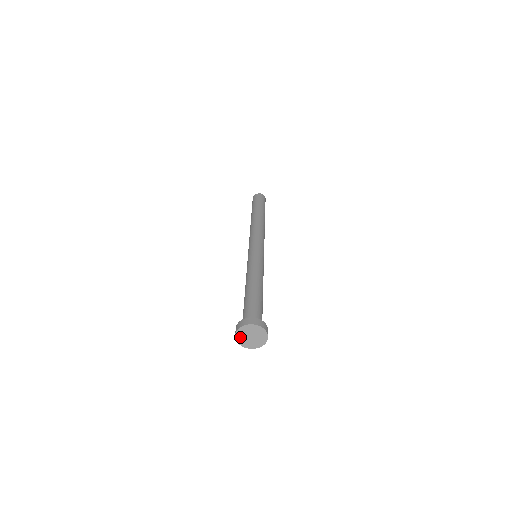
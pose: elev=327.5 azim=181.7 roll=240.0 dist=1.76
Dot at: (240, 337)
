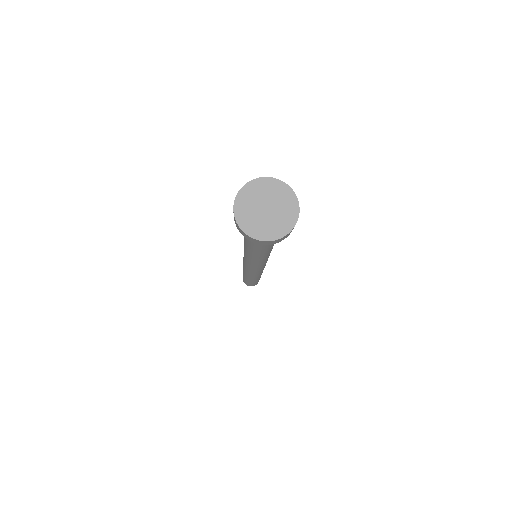
Dot at: (243, 211)
